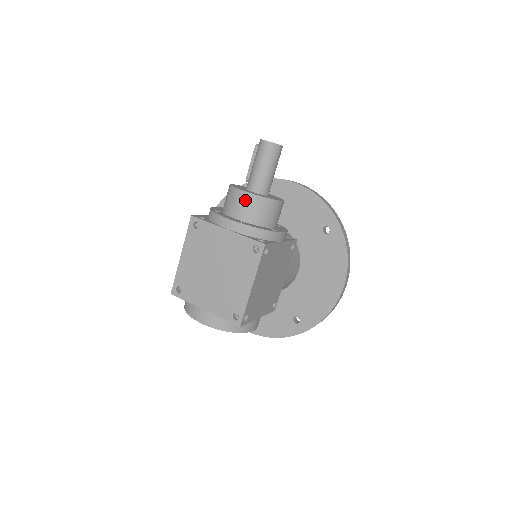
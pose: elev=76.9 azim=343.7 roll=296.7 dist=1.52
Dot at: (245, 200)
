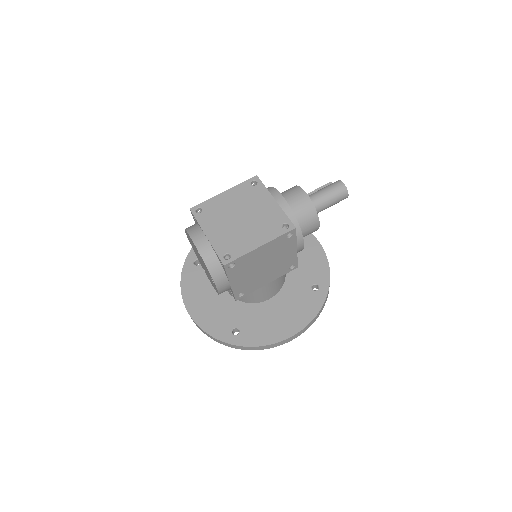
Dot at: (302, 198)
